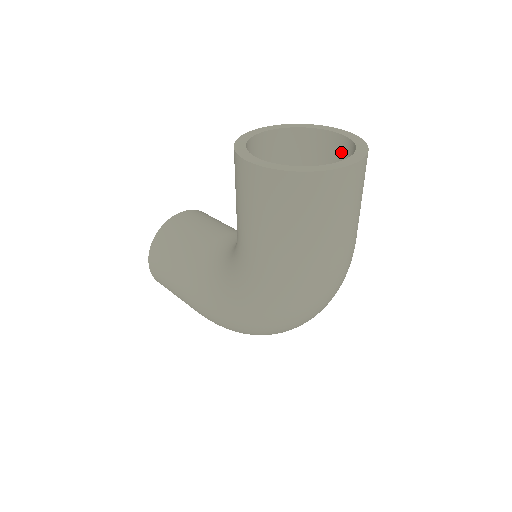
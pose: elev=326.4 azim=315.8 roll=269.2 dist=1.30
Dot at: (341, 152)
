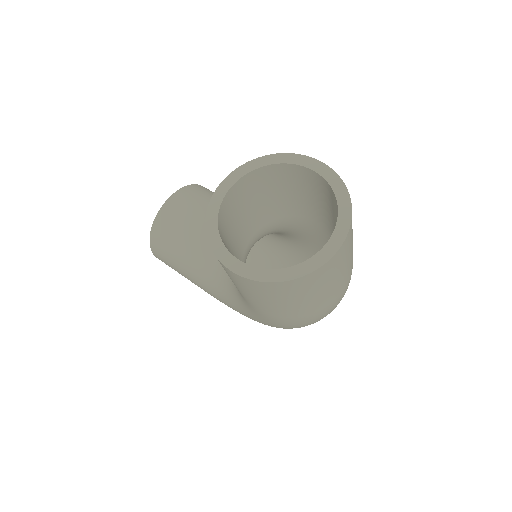
Dot at: (322, 188)
